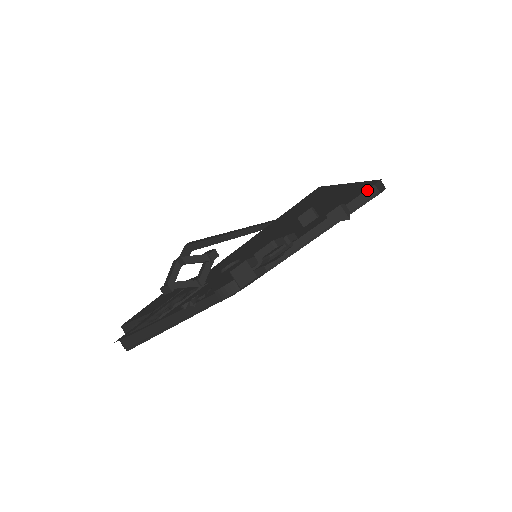
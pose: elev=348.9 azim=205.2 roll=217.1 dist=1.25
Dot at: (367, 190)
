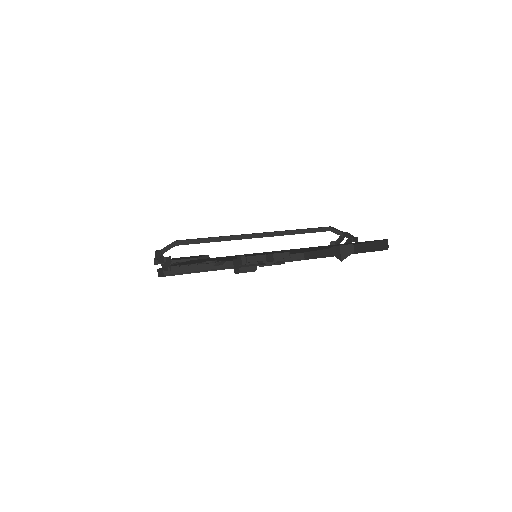
Dot at: (382, 240)
